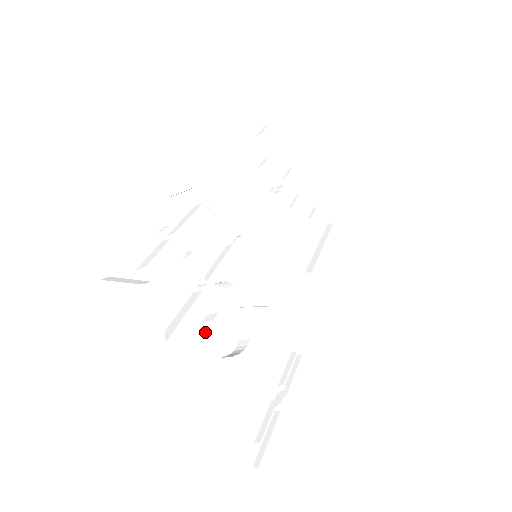
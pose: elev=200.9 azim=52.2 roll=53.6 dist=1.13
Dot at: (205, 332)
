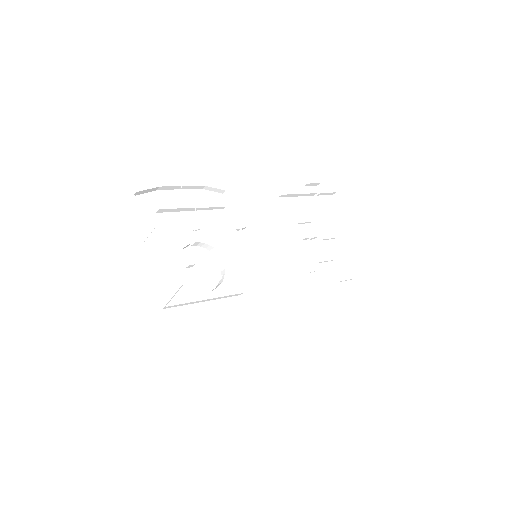
Dot at: (182, 268)
